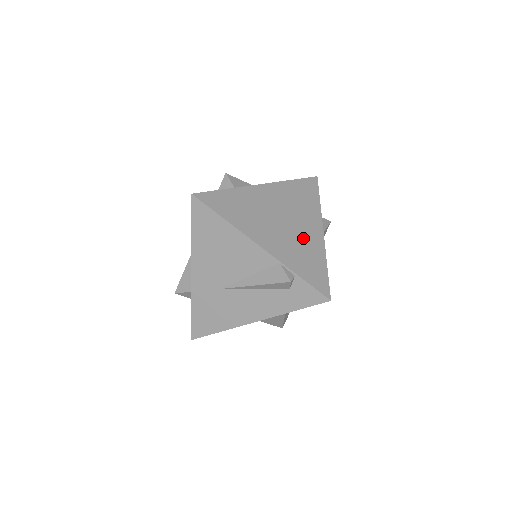
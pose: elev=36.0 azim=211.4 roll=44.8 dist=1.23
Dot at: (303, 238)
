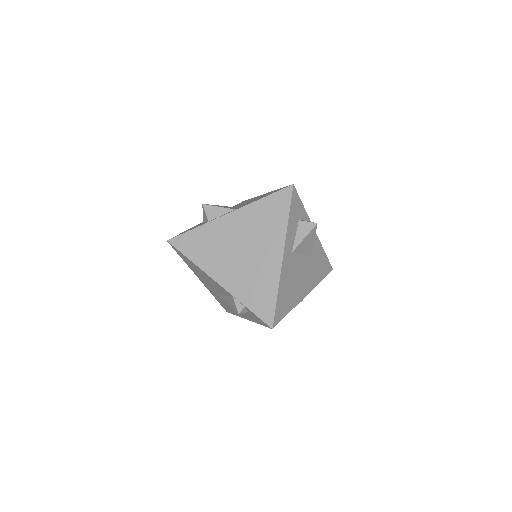
Dot at: (259, 267)
